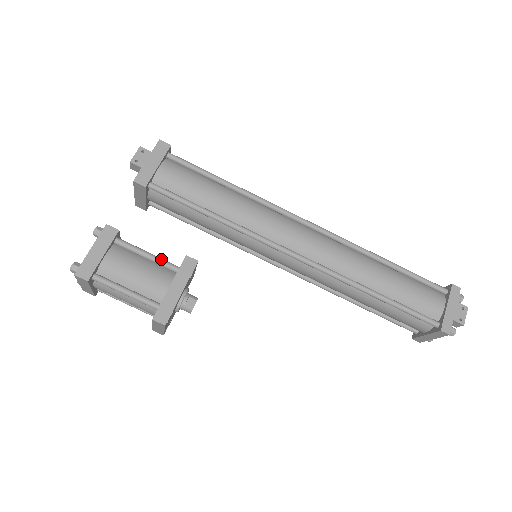
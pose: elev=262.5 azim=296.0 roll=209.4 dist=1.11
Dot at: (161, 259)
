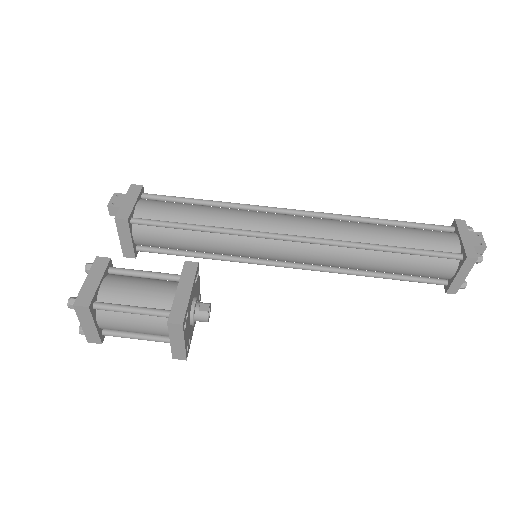
Dot at: (160, 273)
